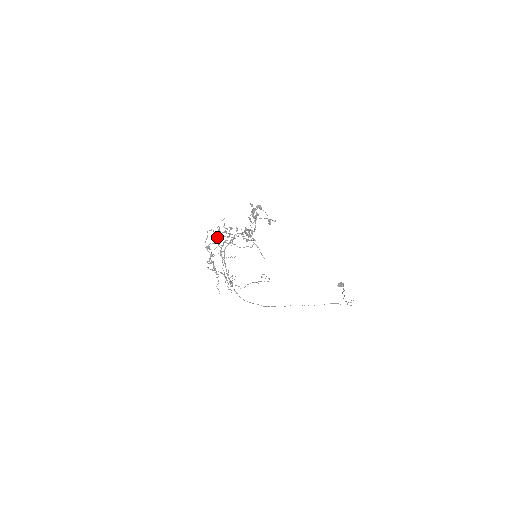
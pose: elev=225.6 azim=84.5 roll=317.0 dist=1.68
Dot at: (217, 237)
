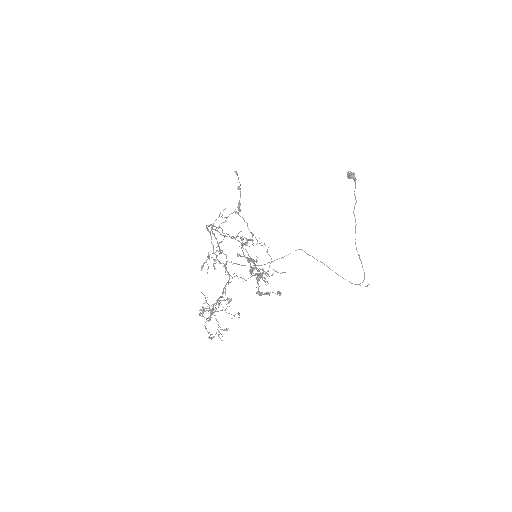
Dot at: (212, 306)
